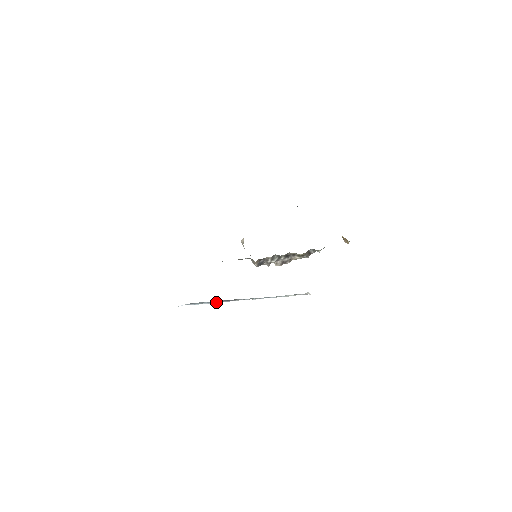
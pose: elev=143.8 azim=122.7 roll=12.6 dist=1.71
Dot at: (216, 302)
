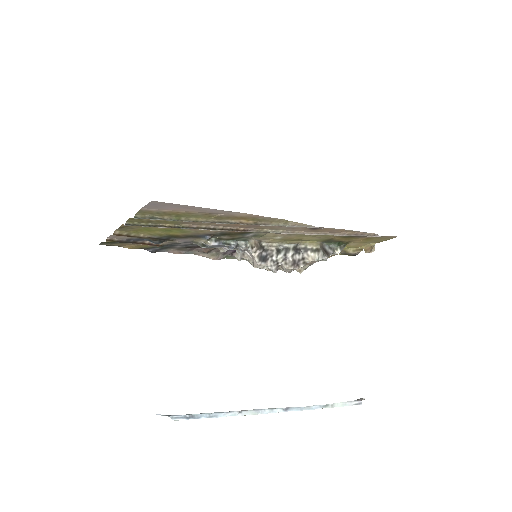
Dot at: (216, 412)
